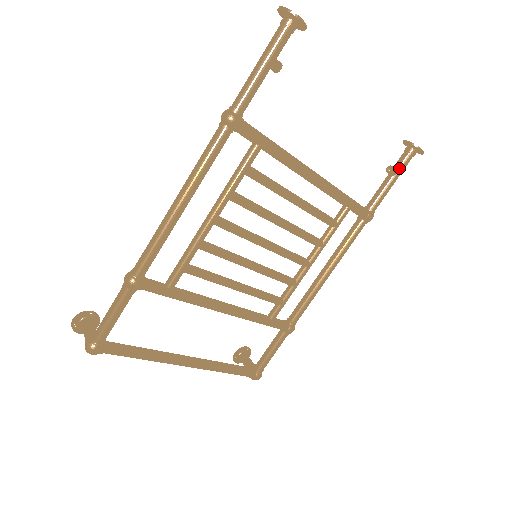
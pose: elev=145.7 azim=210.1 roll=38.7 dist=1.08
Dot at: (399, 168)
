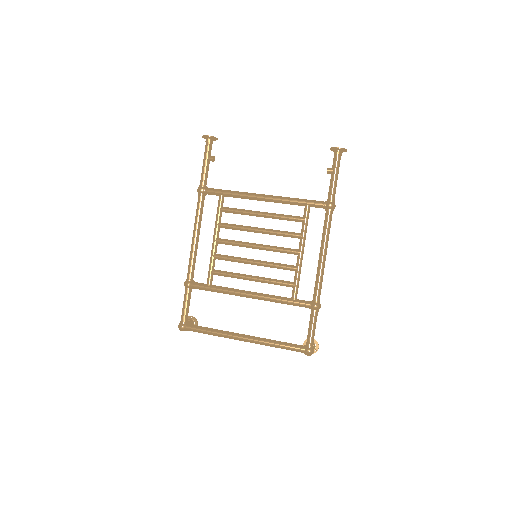
Dot at: (333, 166)
